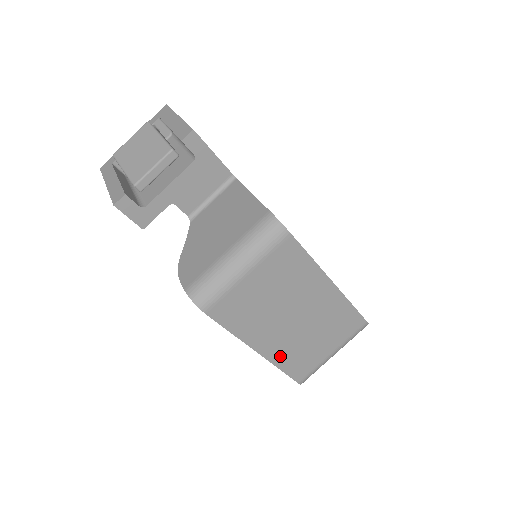
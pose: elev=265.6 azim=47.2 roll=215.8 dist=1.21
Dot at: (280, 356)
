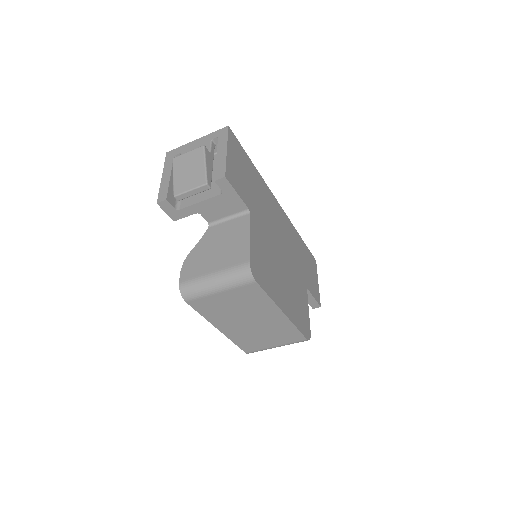
Dot at: (235, 336)
